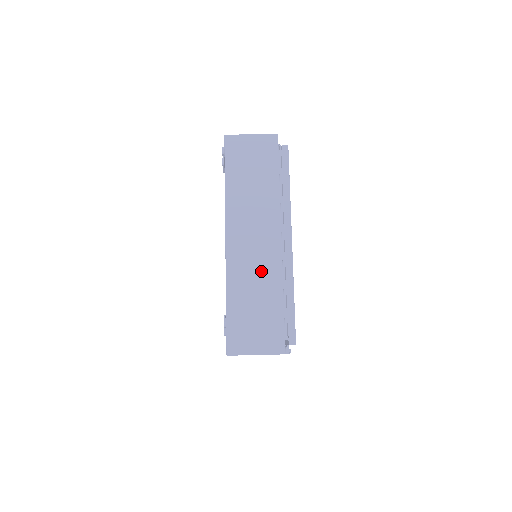
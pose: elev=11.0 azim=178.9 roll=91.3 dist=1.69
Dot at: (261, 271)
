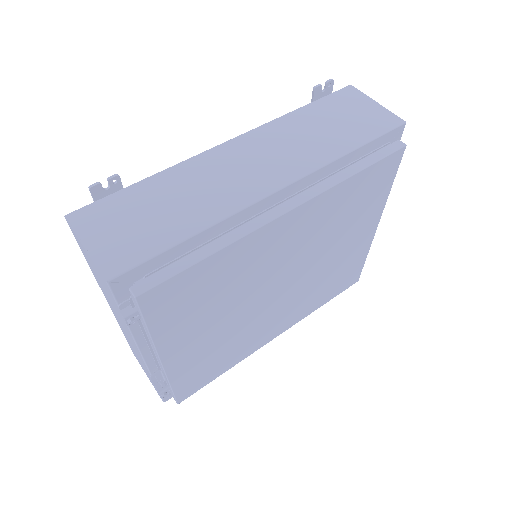
Dot at: (215, 191)
